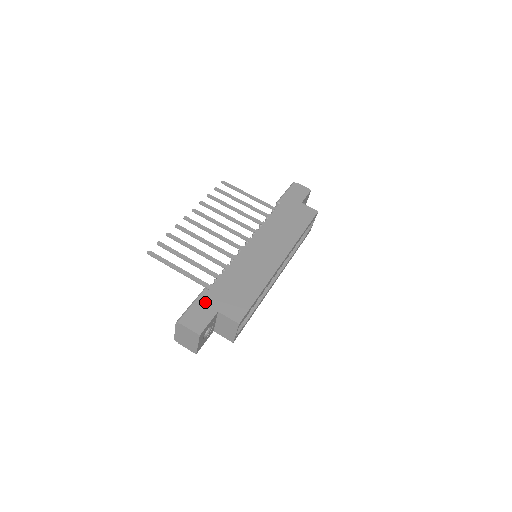
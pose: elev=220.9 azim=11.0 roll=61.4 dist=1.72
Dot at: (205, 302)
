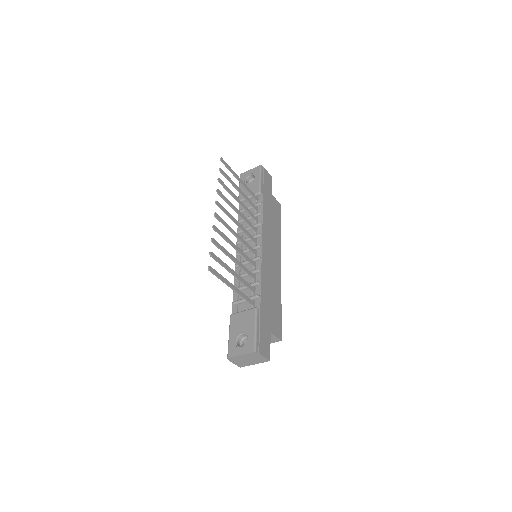
Dot at: (263, 324)
